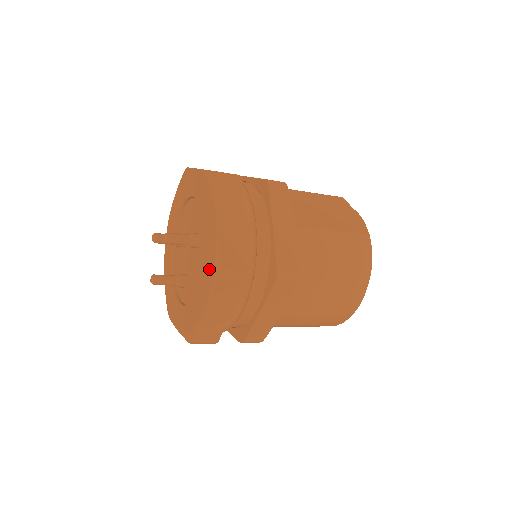
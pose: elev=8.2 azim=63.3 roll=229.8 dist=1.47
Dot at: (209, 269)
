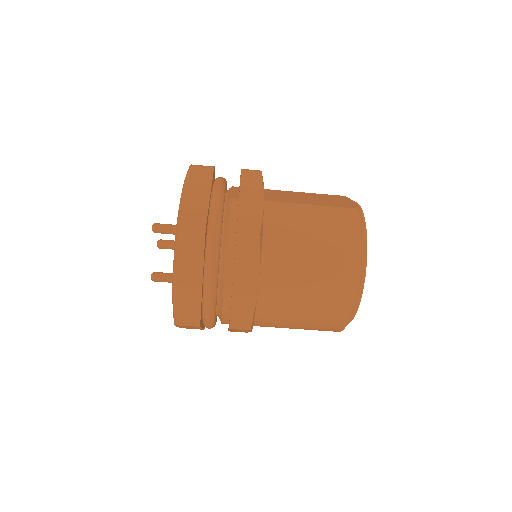
Dot at: occluded
